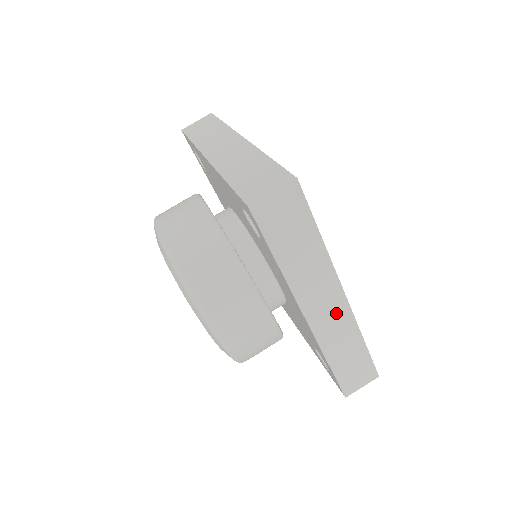
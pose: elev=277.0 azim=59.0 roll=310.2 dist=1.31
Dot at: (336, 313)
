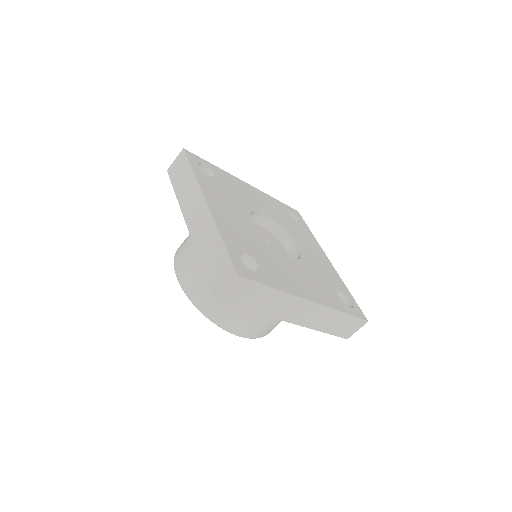
Dot at: (312, 311)
